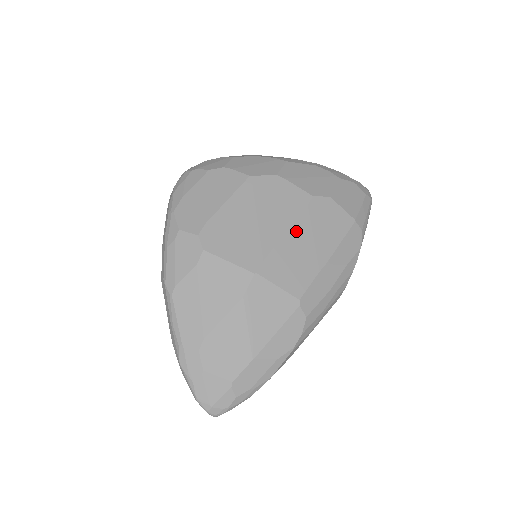
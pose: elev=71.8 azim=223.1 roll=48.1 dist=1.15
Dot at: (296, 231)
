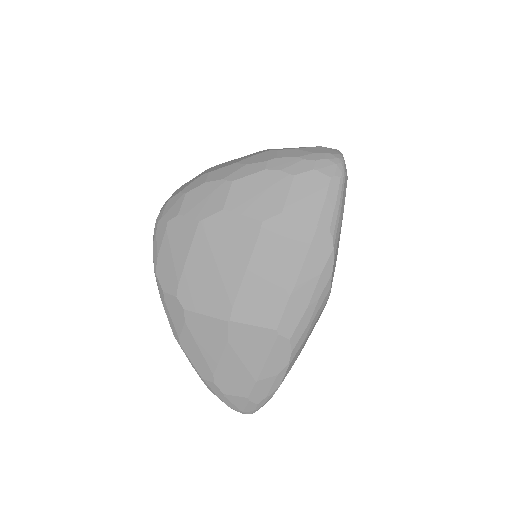
Dot at: (255, 267)
